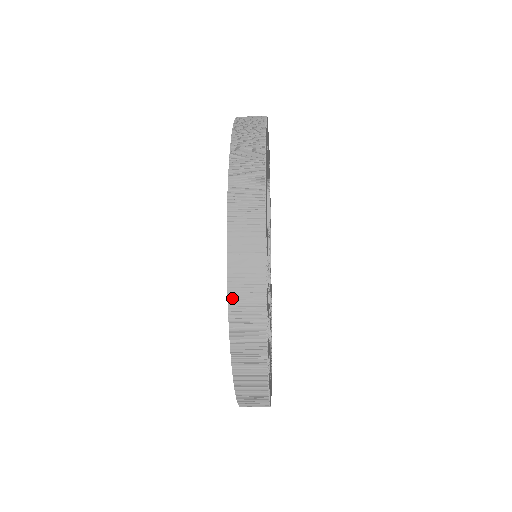
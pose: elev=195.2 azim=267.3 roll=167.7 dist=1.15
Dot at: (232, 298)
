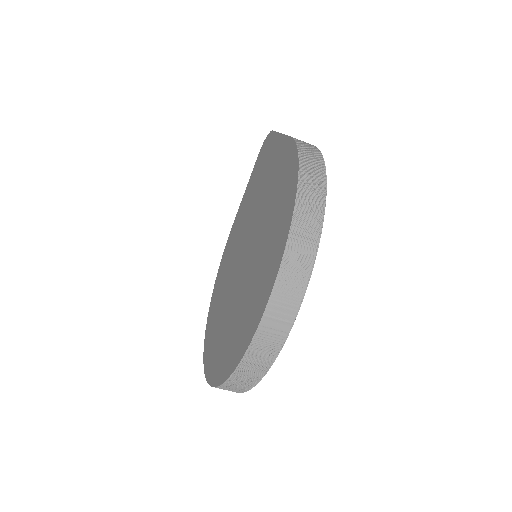
Dot at: (252, 346)
